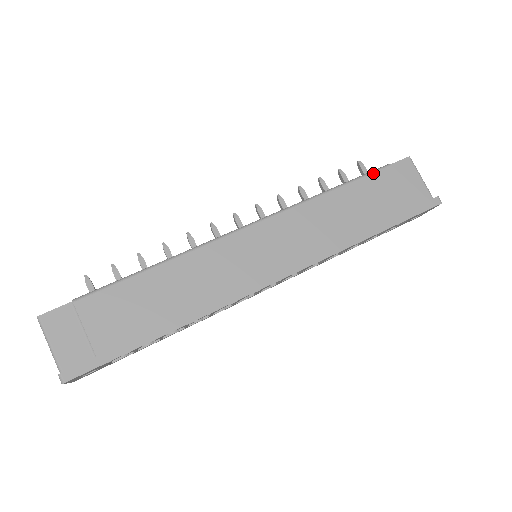
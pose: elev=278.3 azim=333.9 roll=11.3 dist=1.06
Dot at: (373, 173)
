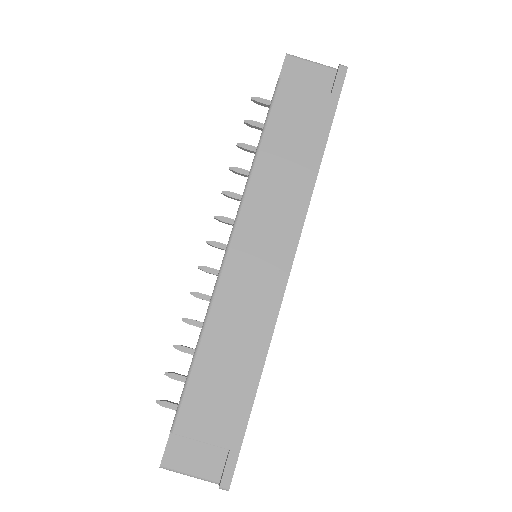
Dot at: (275, 100)
